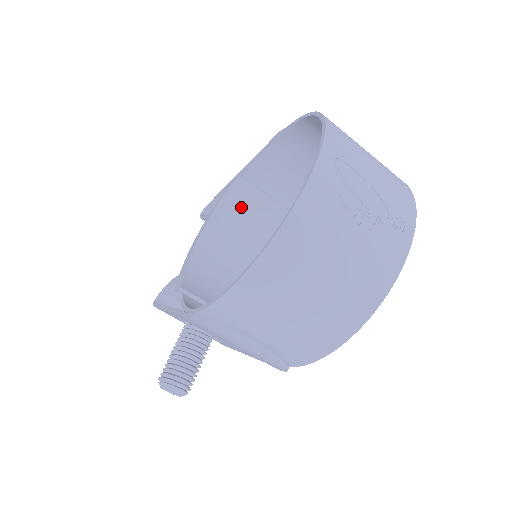
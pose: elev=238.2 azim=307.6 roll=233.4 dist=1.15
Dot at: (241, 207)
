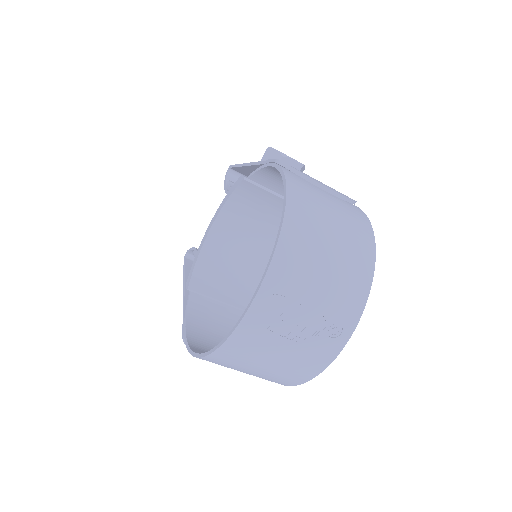
Dot at: (249, 201)
